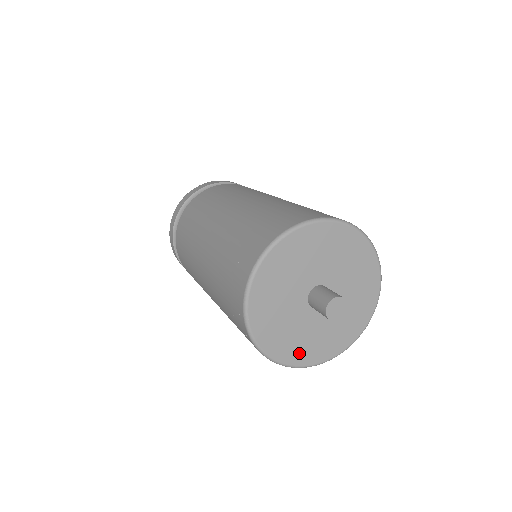
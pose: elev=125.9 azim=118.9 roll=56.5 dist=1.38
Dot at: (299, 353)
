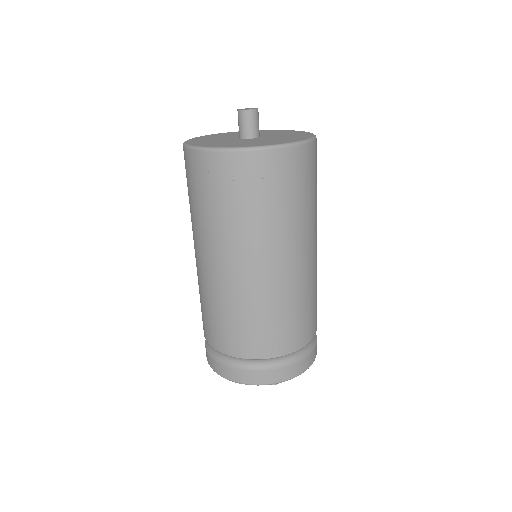
Dot at: occluded
